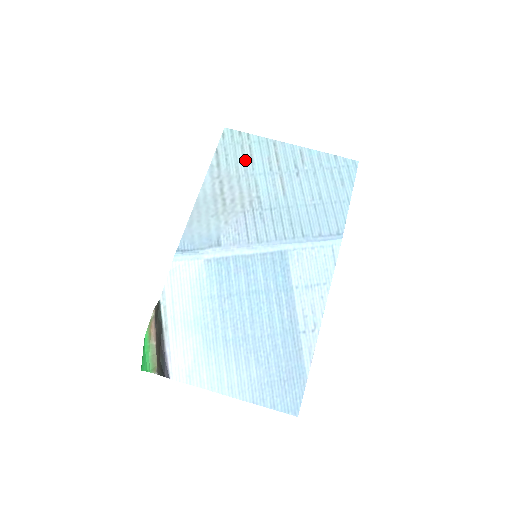
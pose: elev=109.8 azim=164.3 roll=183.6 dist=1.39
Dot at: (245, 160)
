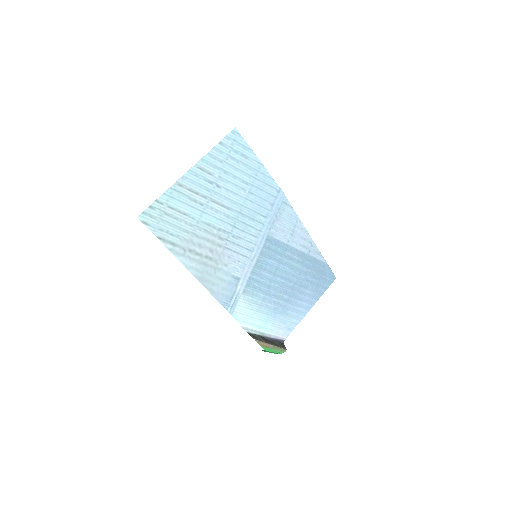
Dot at: (181, 220)
